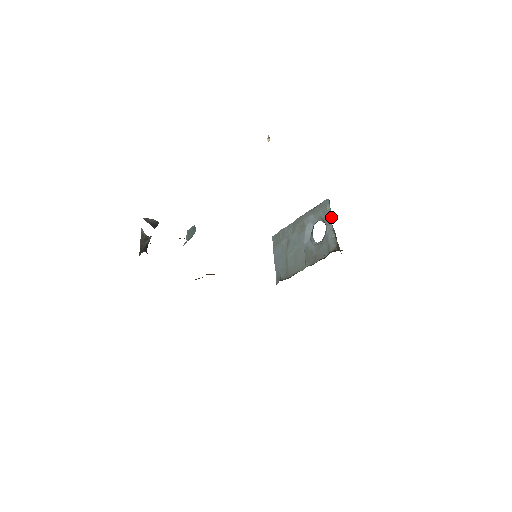
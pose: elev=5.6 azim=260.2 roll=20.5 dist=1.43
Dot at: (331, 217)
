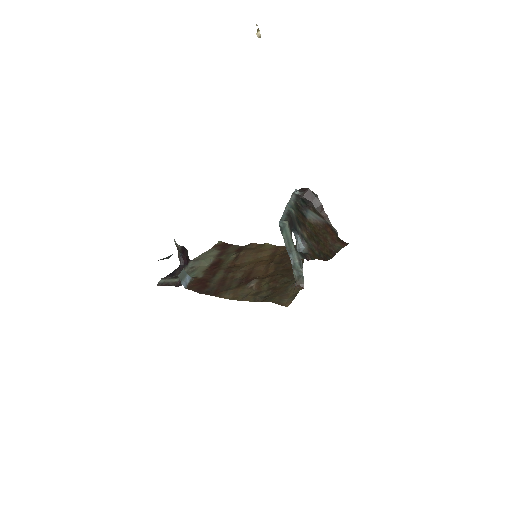
Dot at: (286, 247)
